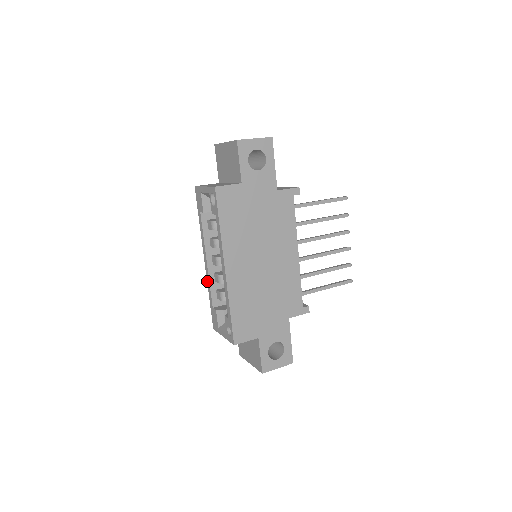
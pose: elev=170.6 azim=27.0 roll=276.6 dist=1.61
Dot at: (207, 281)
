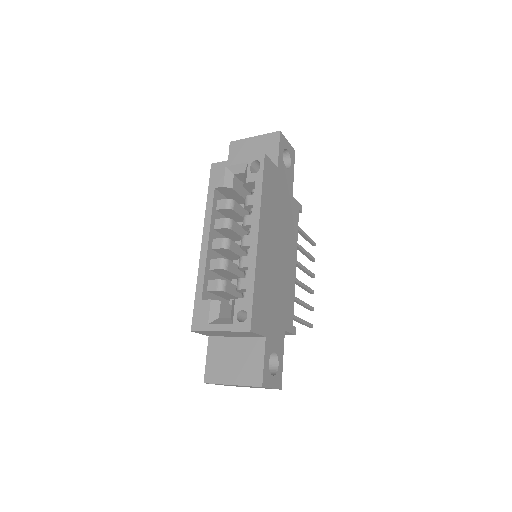
Dot at: (199, 267)
